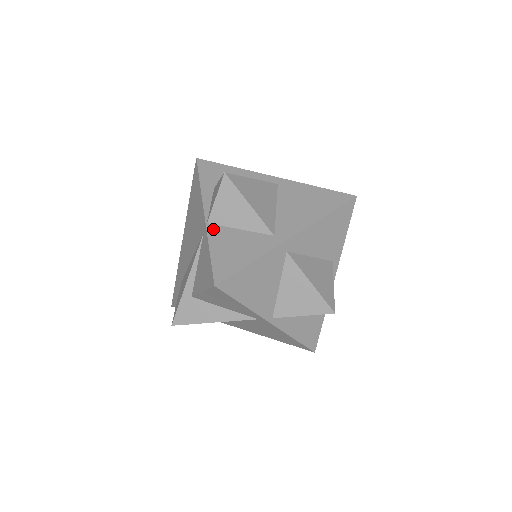
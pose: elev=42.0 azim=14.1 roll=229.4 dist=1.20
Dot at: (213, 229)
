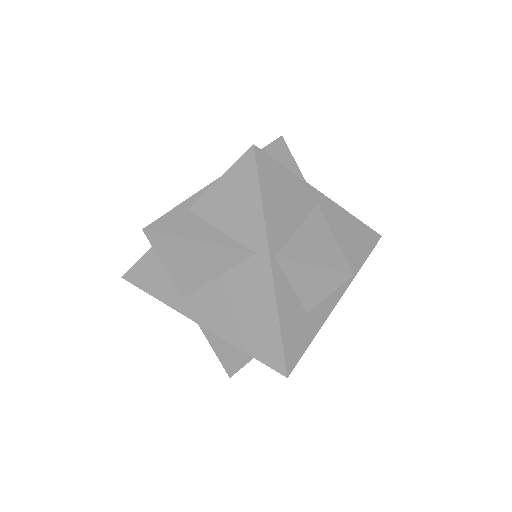
Dot at: occluded
